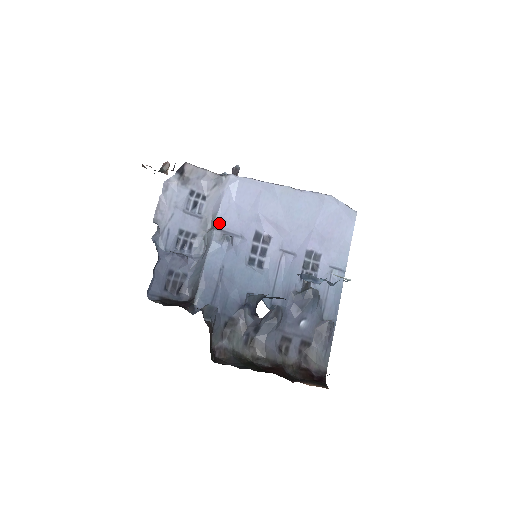
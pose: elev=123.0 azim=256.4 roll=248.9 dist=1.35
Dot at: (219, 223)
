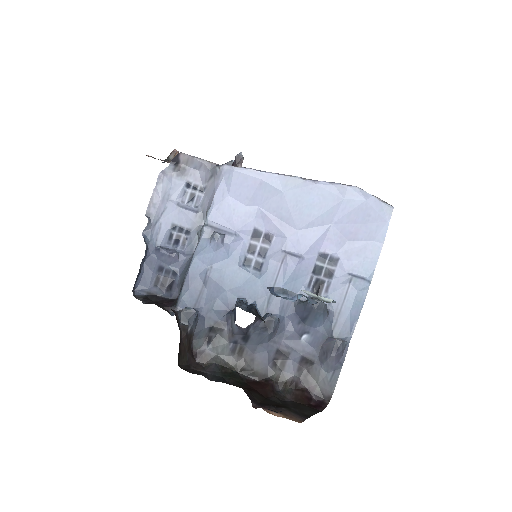
Dot at: (210, 219)
